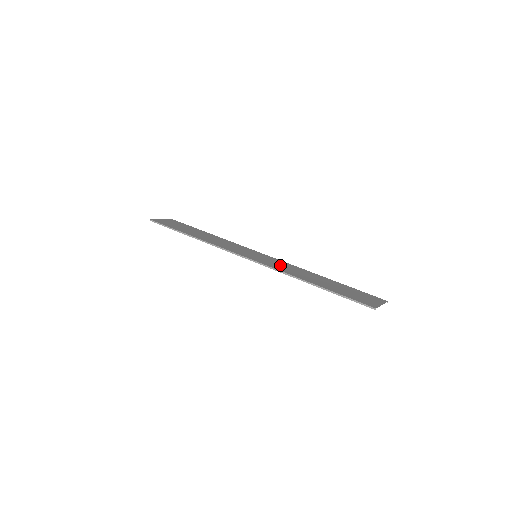
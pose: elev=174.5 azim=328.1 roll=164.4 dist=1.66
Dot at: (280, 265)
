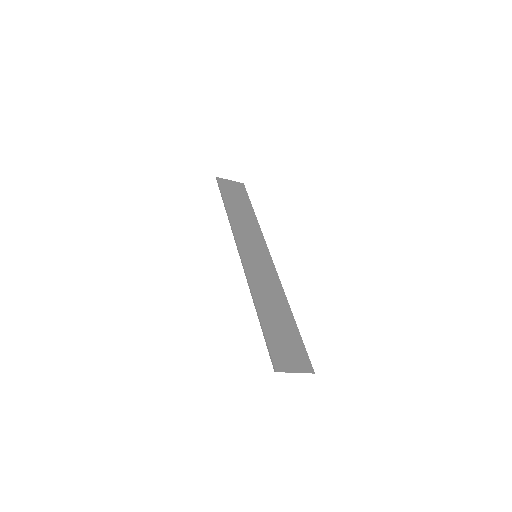
Dot at: (263, 276)
